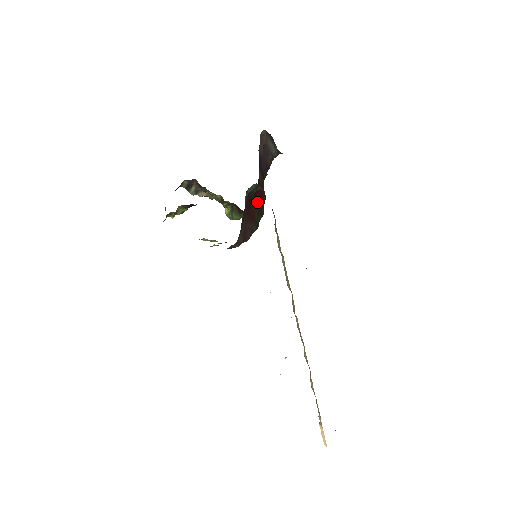
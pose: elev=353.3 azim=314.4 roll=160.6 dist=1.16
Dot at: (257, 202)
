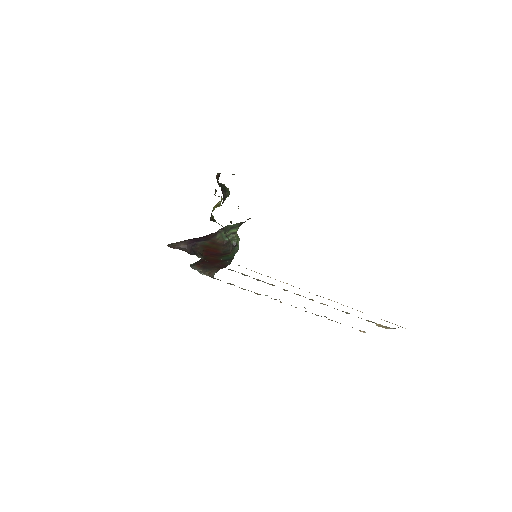
Dot at: (213, 255)
